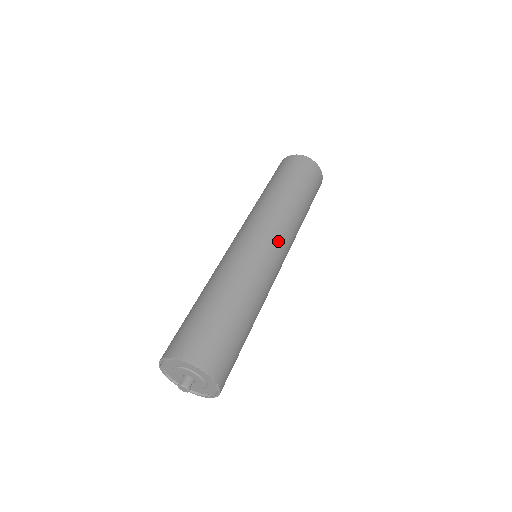
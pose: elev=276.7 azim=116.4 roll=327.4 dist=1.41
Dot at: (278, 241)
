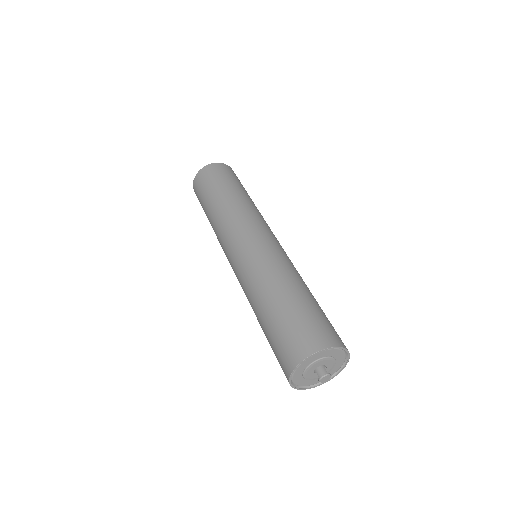
Dot at: (257, 229)
